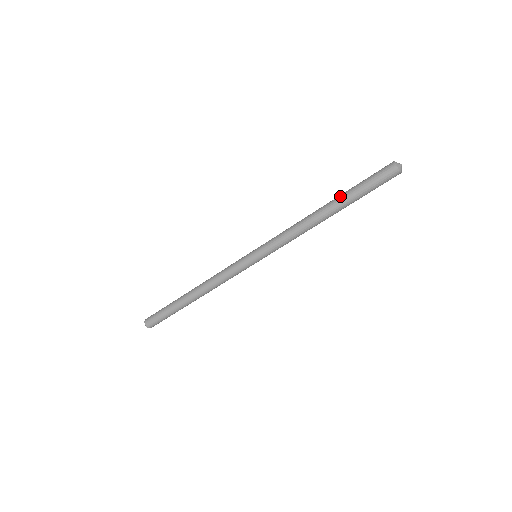
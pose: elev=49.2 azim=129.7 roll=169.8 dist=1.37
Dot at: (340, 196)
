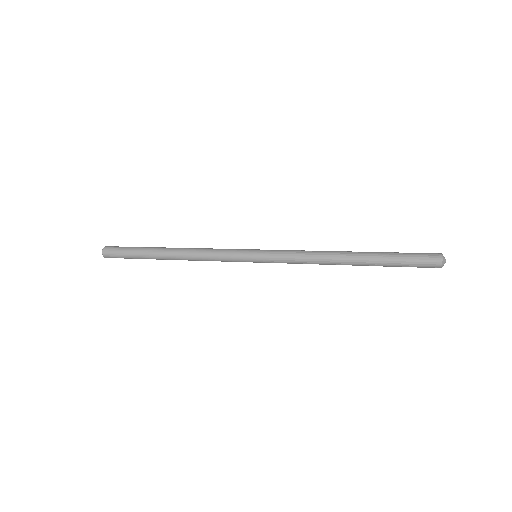
Dot at: (372, 259)
